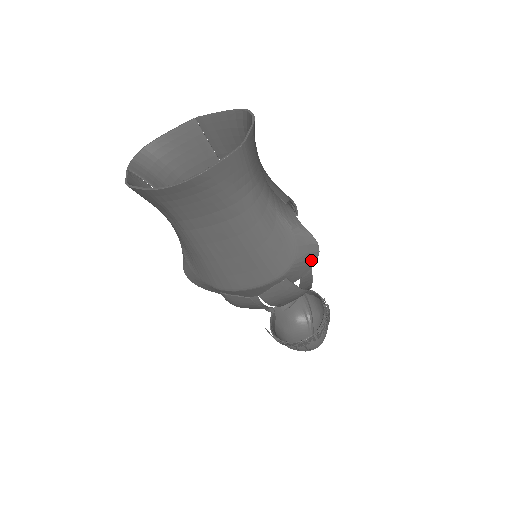
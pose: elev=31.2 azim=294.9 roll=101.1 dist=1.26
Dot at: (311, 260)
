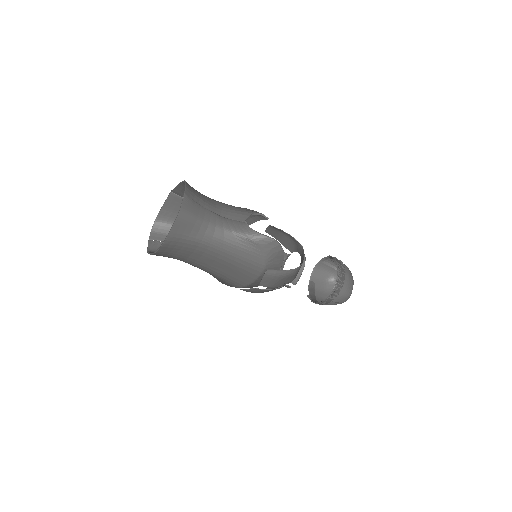
Dot at: (278, 252)
